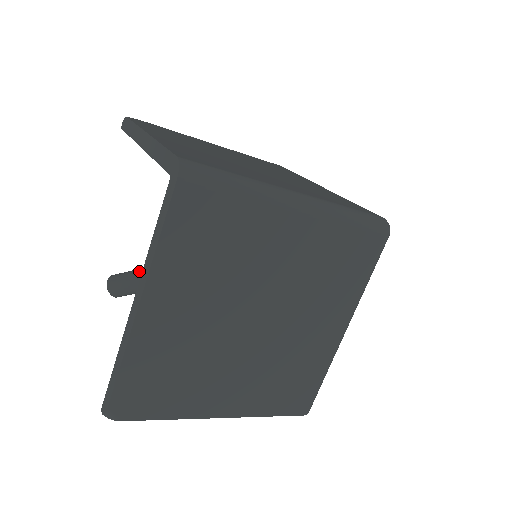
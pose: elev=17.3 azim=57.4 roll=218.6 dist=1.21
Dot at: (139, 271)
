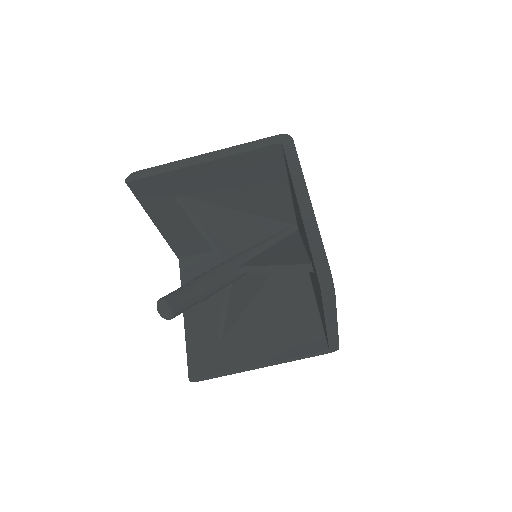
Dot at: (188, 284)
